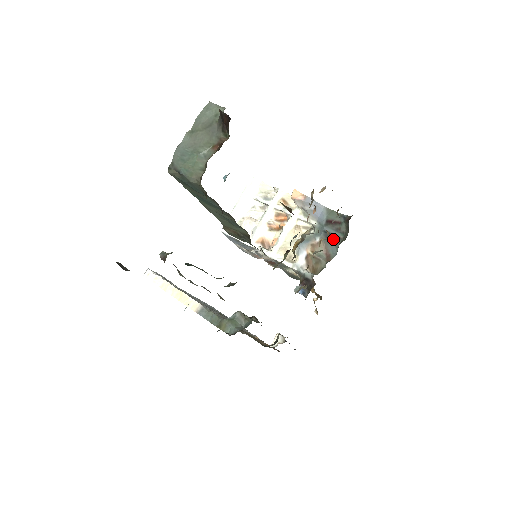
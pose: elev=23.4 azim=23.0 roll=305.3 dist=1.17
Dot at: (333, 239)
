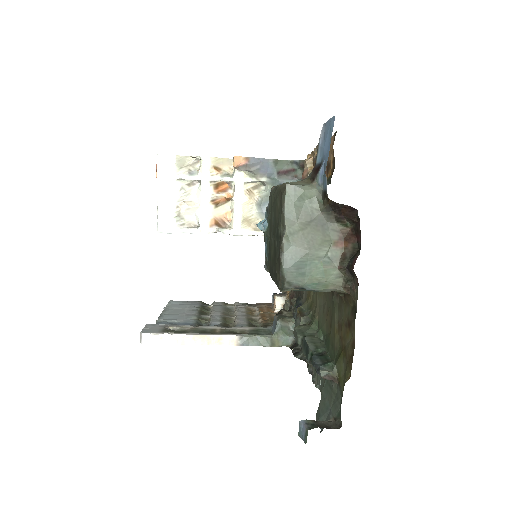
Dot at: occluded
